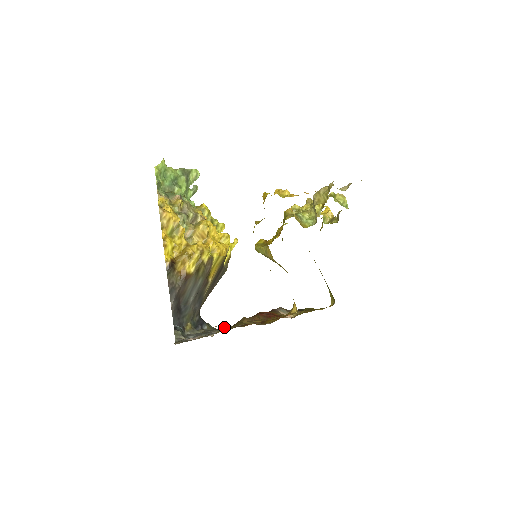
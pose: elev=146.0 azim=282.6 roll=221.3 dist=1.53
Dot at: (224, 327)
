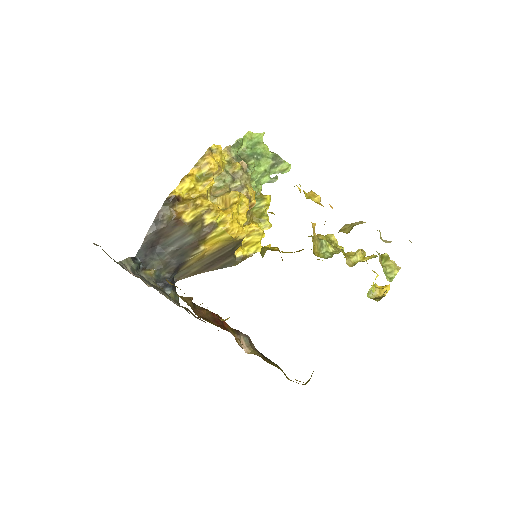
Dot at: occluded
